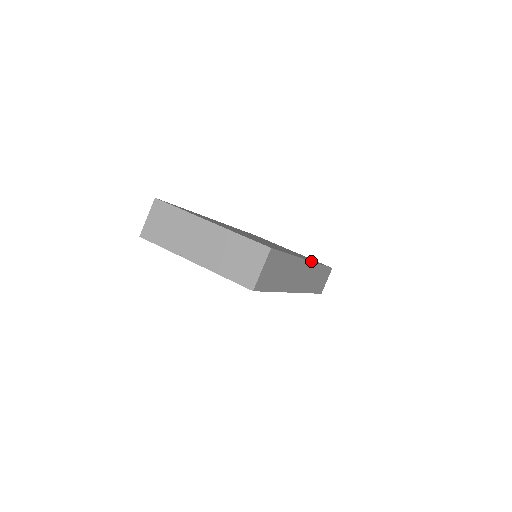
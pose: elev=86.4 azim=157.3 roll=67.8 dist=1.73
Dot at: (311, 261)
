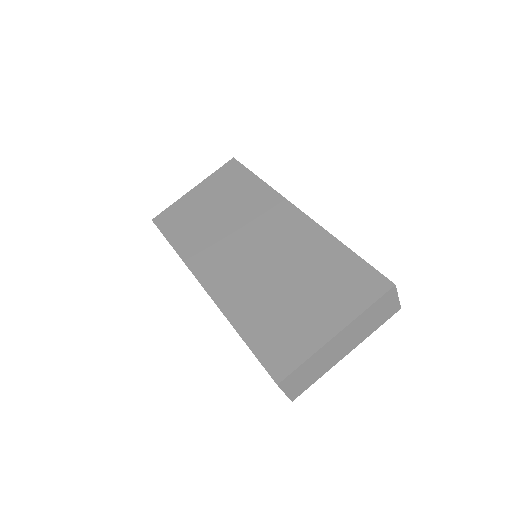
Dot at: (293, 205)
